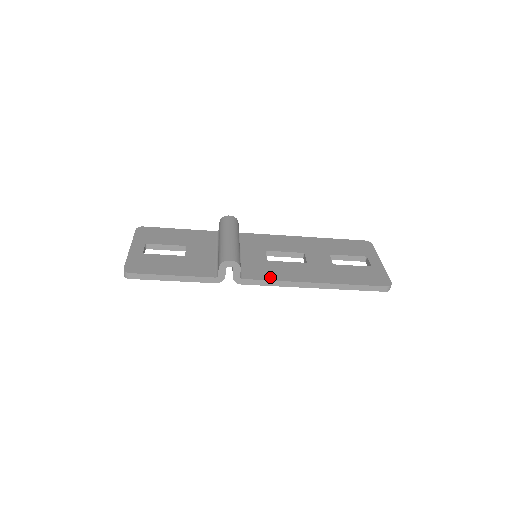
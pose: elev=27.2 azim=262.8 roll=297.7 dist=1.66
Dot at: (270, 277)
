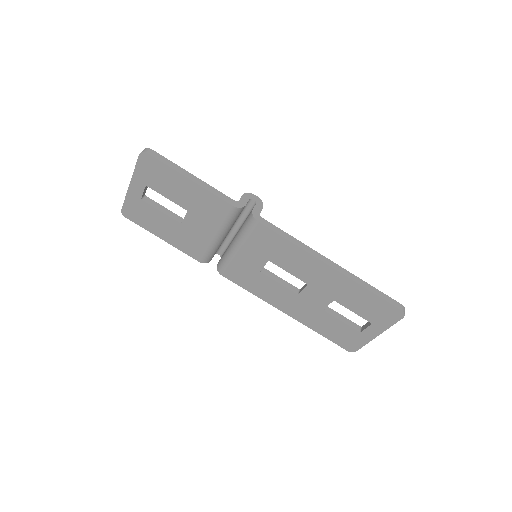
Dot at: occluded
